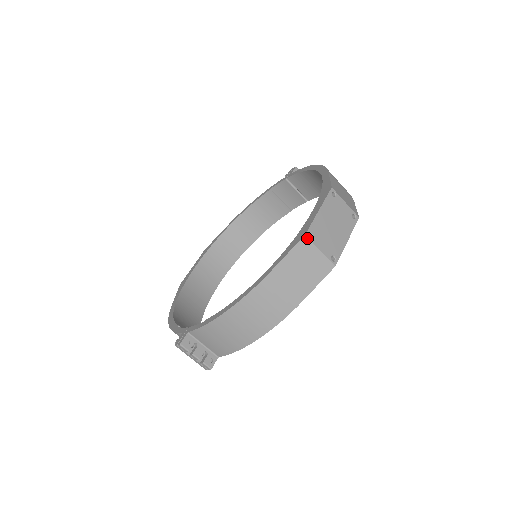
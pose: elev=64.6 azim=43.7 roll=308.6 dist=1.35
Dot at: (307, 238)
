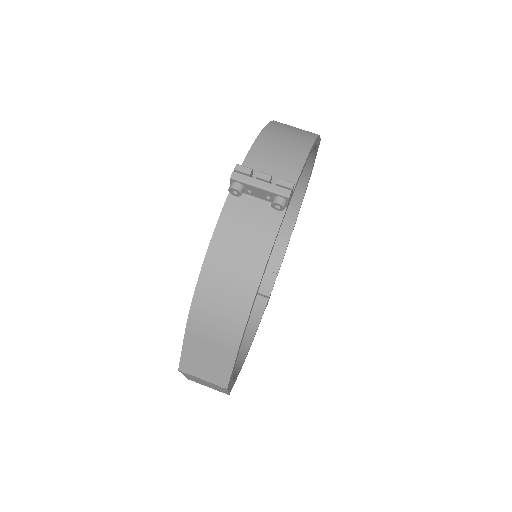
Dot at: occluded
